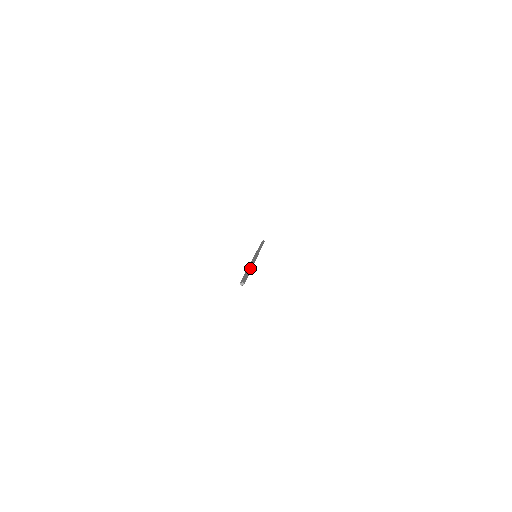
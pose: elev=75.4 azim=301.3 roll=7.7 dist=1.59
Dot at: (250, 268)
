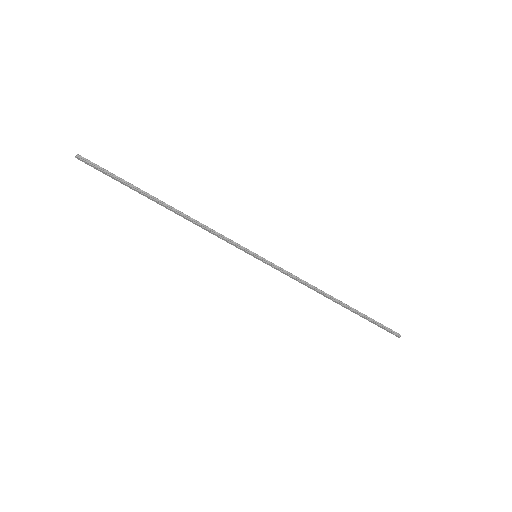
Dot at: (160, 201)
